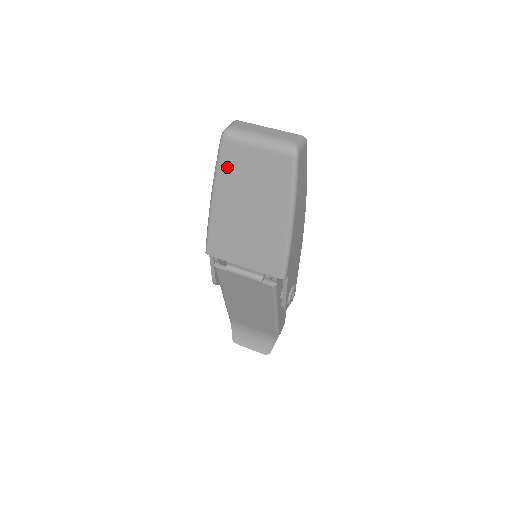
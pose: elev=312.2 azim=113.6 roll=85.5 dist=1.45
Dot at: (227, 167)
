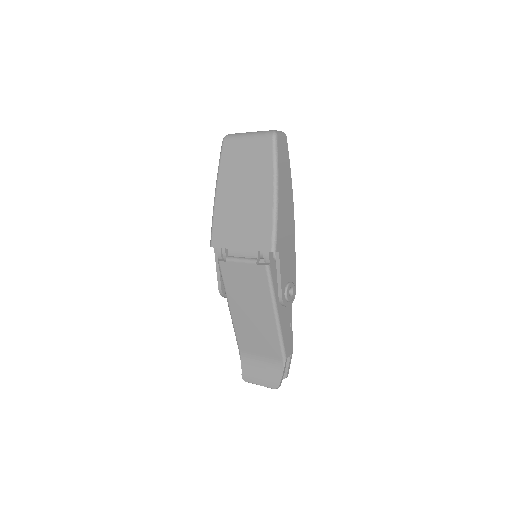
Dot at: (226, 162)
